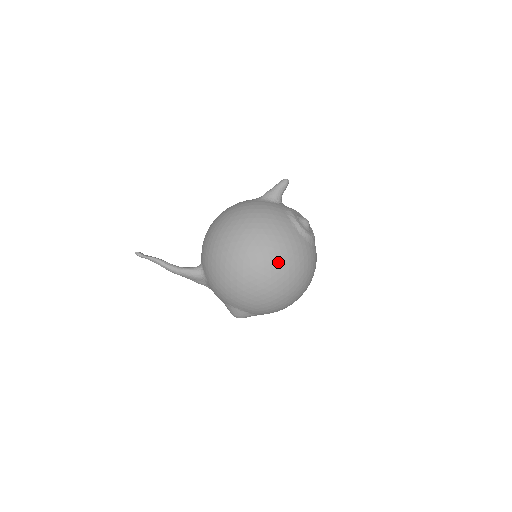
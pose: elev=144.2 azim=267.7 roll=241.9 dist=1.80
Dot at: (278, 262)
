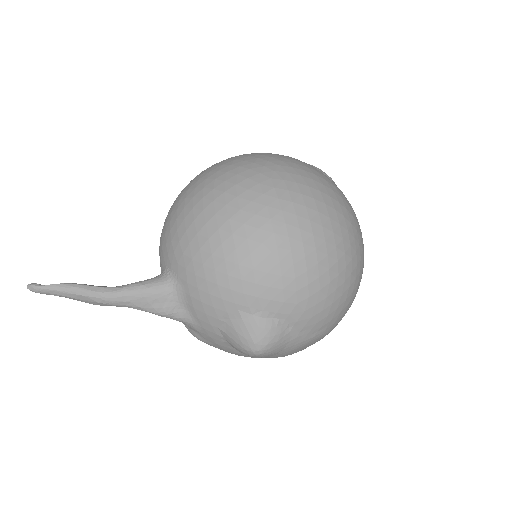
Dot at: (308, 184)
